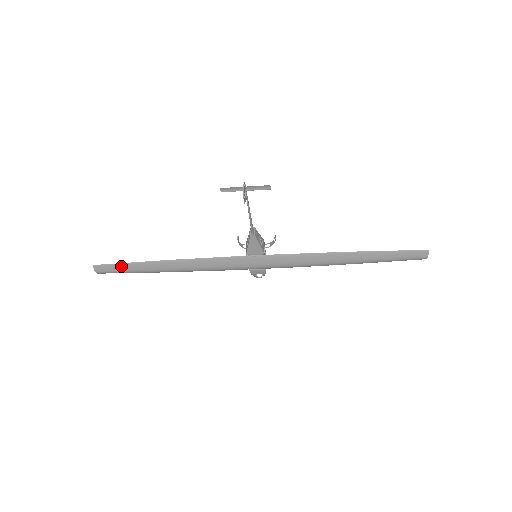
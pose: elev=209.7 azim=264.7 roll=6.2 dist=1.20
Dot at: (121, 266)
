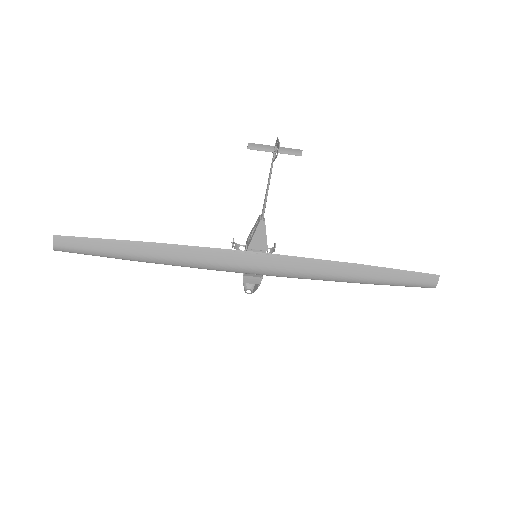
Dot at: (90, 242)
